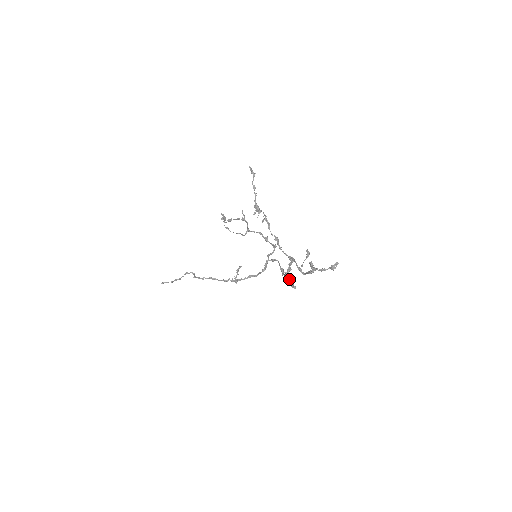
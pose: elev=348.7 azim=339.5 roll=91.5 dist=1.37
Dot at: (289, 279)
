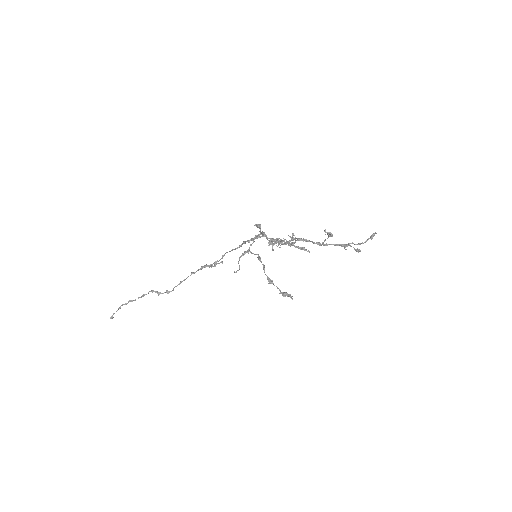
Dot at: (292, 245)
